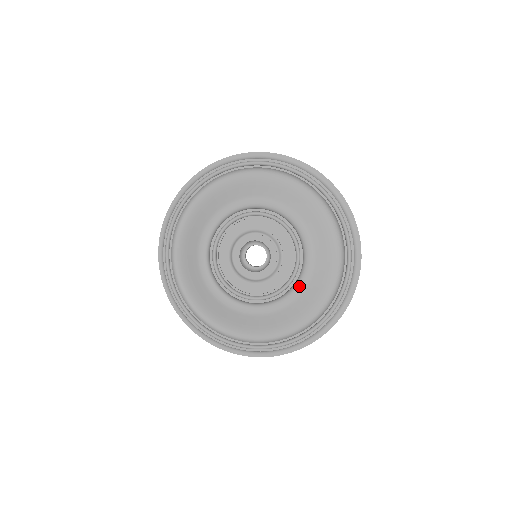
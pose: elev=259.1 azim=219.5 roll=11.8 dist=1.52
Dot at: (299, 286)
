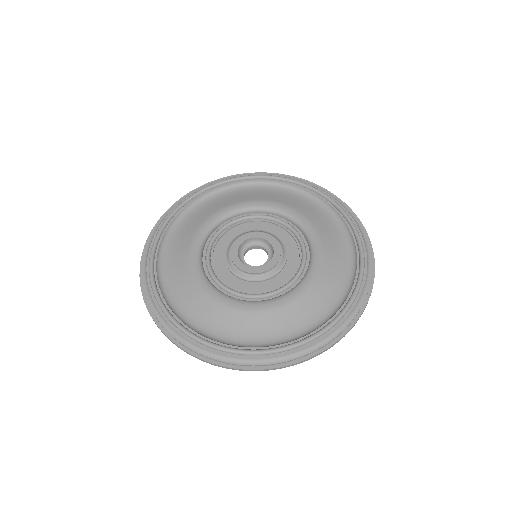
Dot at: (282, 299)
